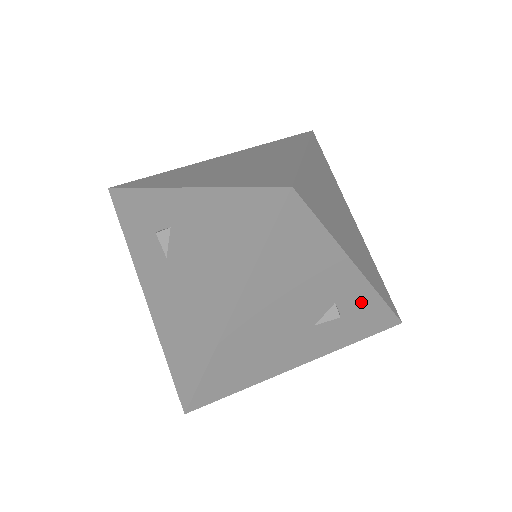
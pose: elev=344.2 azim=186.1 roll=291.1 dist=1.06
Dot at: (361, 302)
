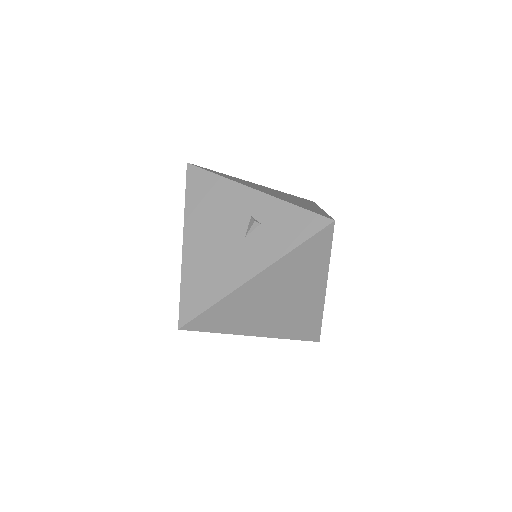
Dot at: (274, 211)
